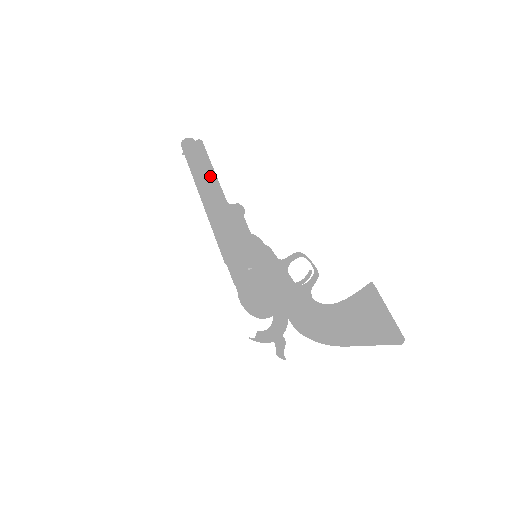
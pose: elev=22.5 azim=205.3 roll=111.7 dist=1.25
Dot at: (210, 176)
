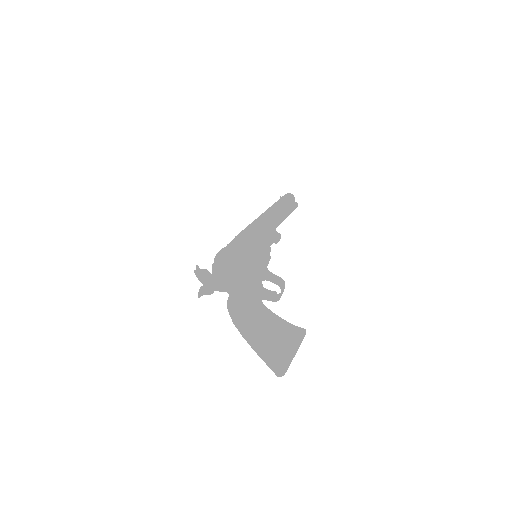
Dot at: (282, 214)
